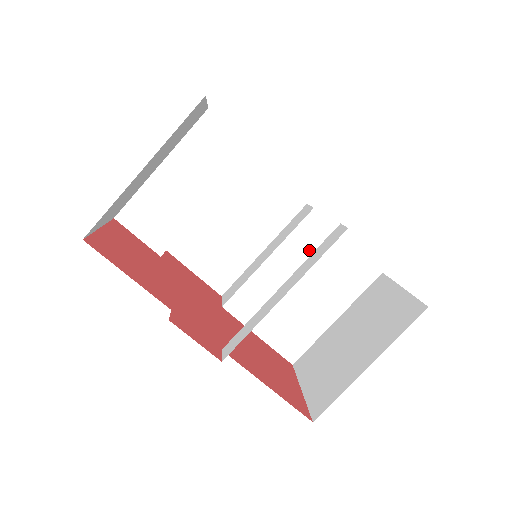
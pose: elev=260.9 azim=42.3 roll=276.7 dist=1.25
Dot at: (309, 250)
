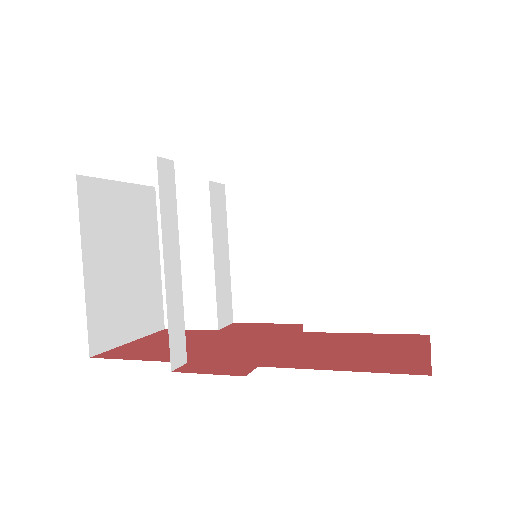
Dot at: (327, 209)
